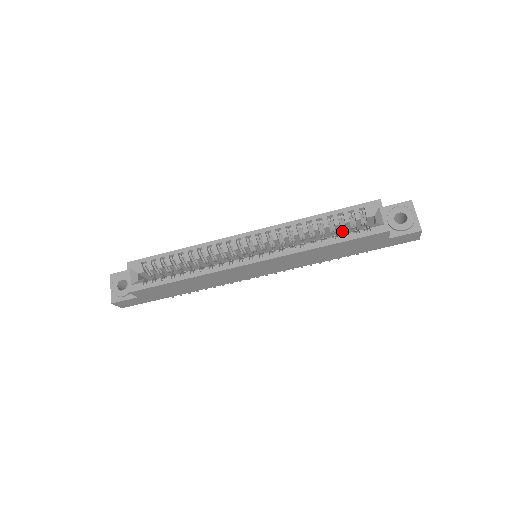
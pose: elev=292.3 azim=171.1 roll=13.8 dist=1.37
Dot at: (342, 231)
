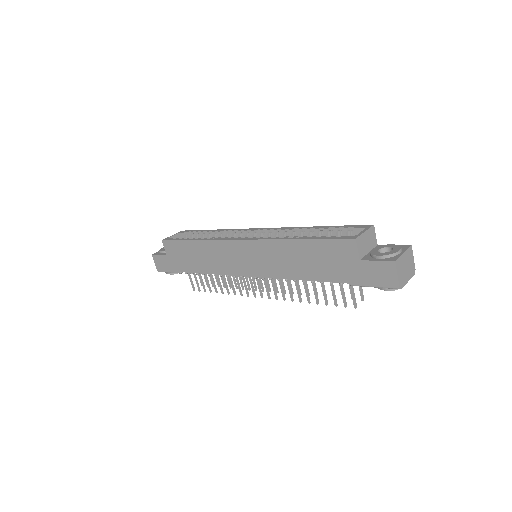
Dot at: occluded
